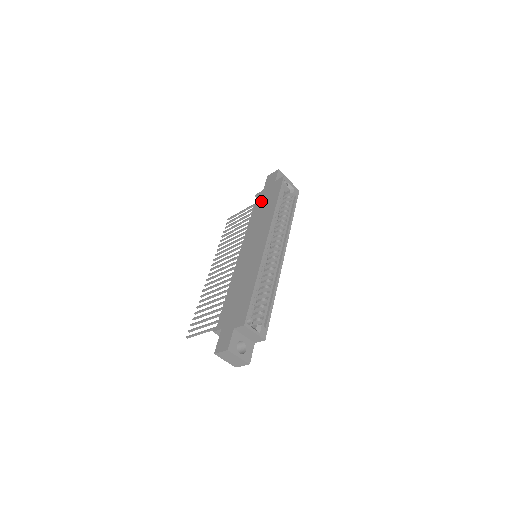
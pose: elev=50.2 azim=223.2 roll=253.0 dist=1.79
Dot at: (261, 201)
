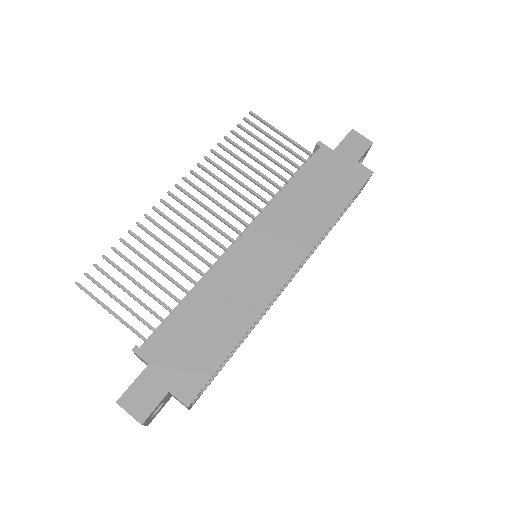
Dot at: (321, 172)
